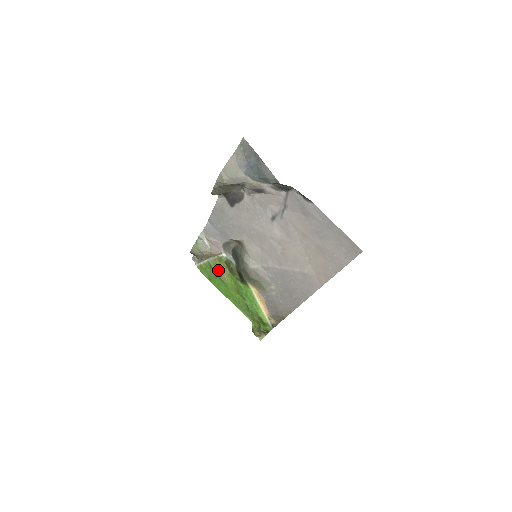
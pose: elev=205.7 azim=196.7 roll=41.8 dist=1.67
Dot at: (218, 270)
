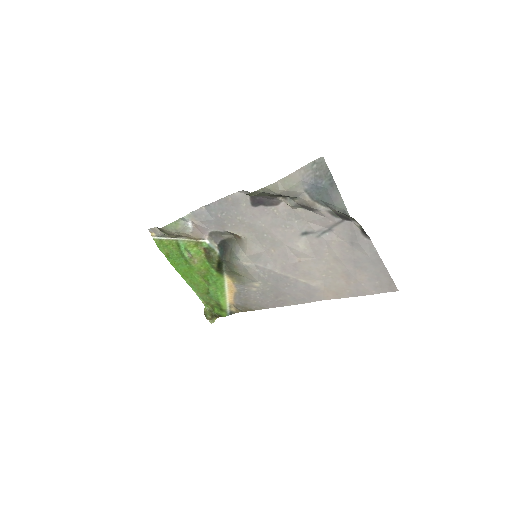
Dot at: (189, 252)
